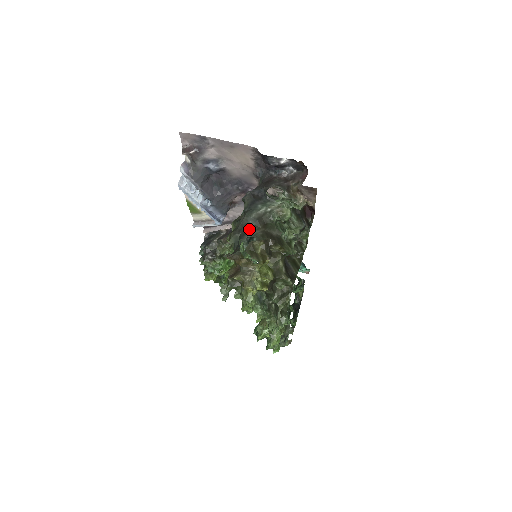
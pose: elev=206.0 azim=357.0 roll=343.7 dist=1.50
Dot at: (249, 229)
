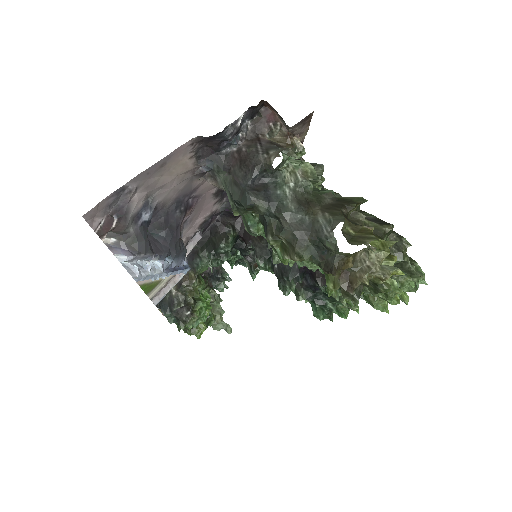
Dot at: (308, 224)
